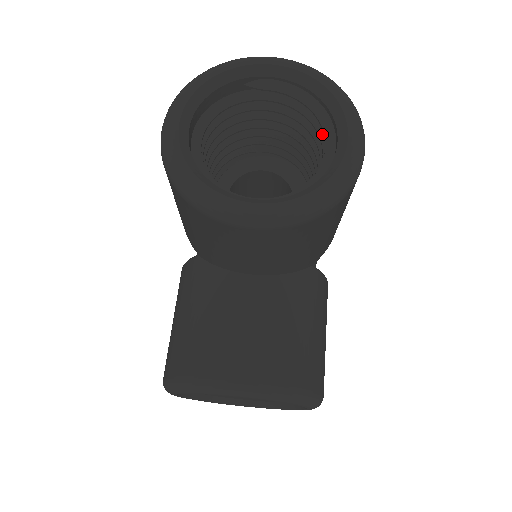
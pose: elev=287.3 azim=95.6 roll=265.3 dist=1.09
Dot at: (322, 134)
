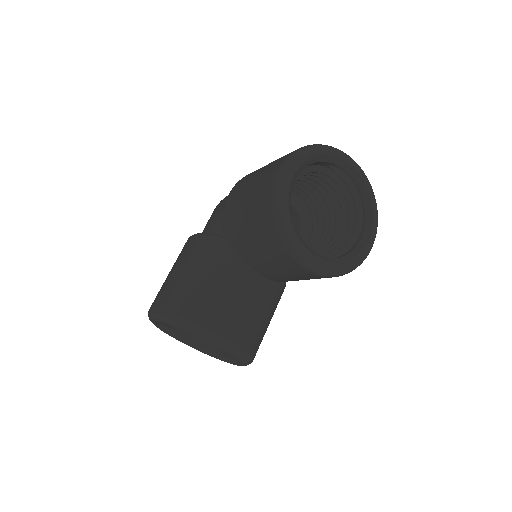
Dot at: (351, 221)
